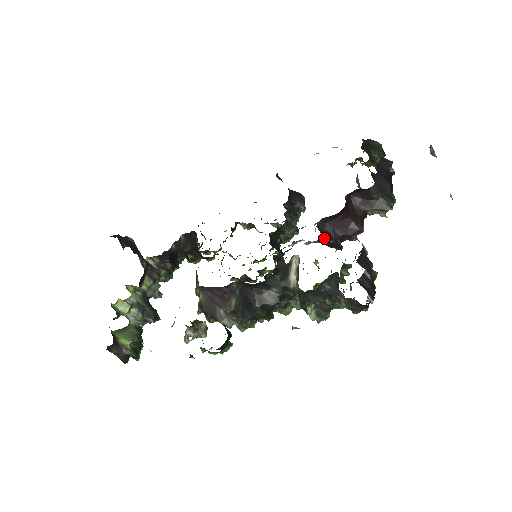
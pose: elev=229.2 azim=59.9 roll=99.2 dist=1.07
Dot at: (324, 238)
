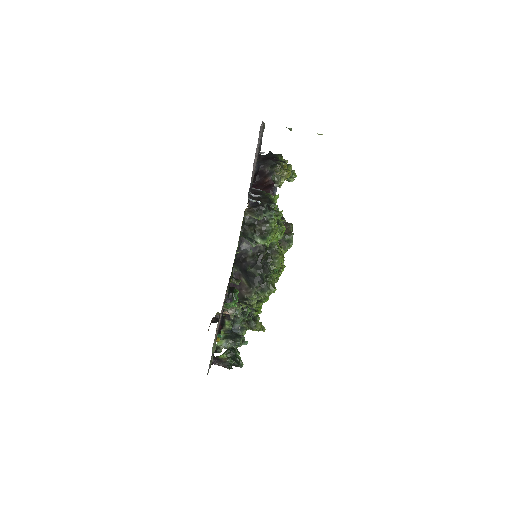
Dot at: occluded
